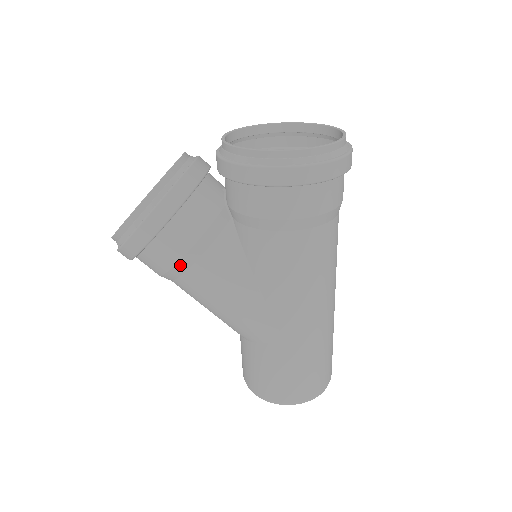
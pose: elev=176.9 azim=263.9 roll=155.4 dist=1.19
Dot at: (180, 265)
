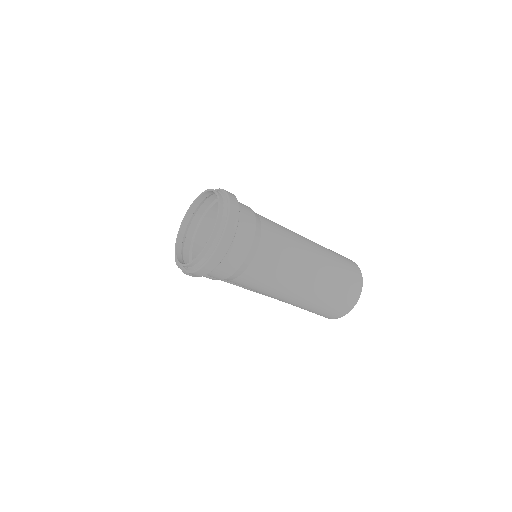
Dot at: occluded
